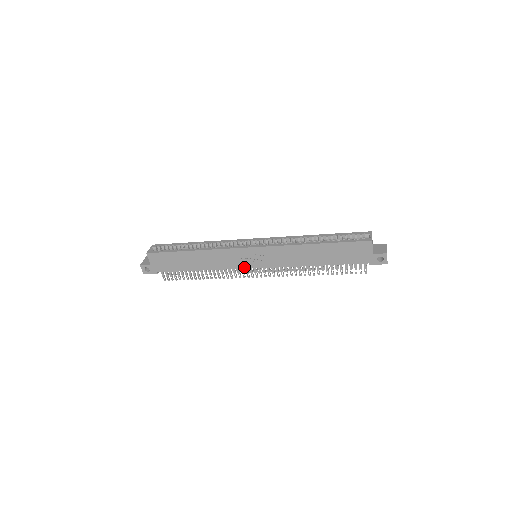
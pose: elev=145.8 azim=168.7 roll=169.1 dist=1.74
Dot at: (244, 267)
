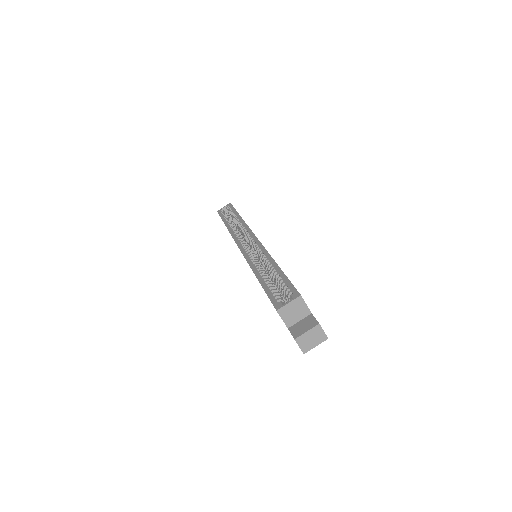
Dot at: occluded
